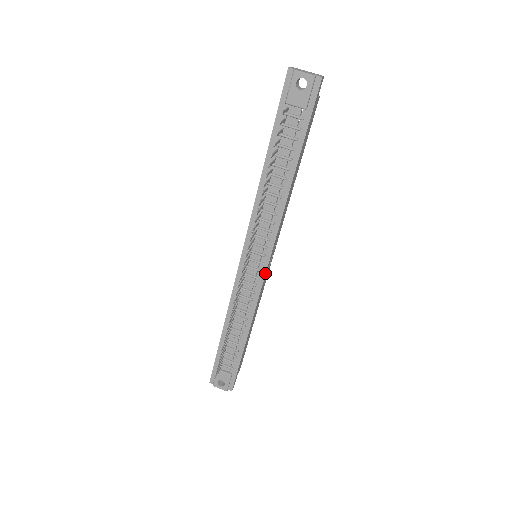
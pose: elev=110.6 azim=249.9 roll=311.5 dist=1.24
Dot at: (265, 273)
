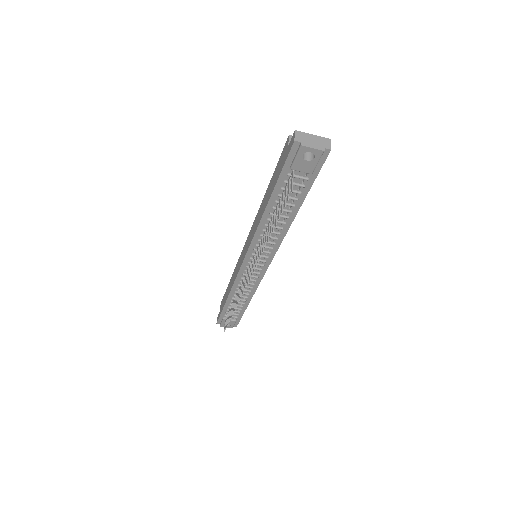
Dot at: (266, 270)
